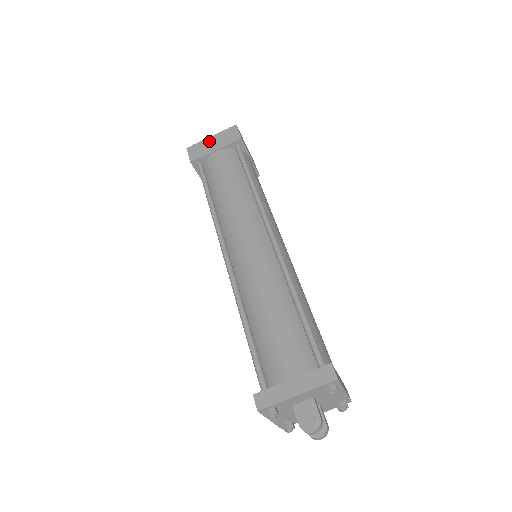
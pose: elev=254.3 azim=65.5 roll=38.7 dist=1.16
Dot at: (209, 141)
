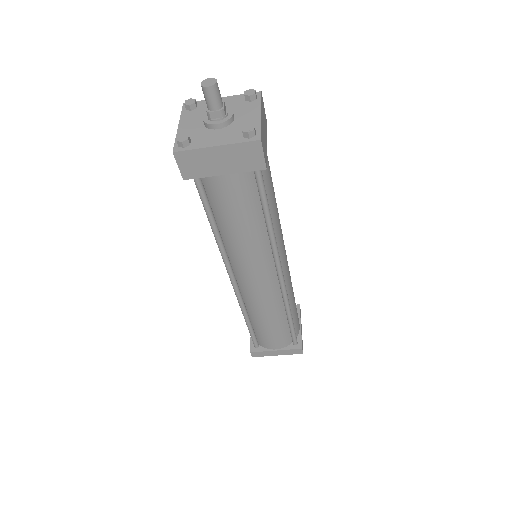
Dot at: (213, 155)
